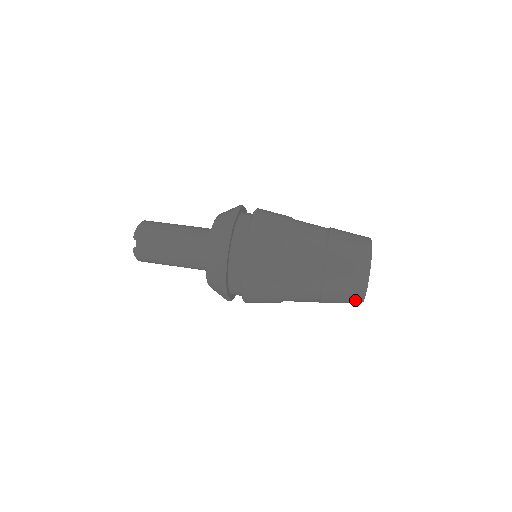
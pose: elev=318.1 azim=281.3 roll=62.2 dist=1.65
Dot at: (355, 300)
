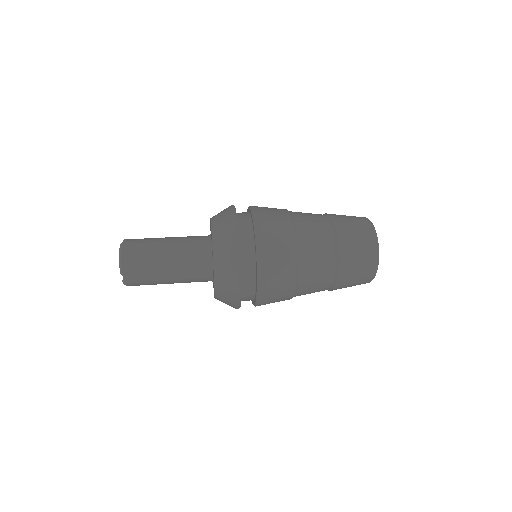
Dot at: occluded
